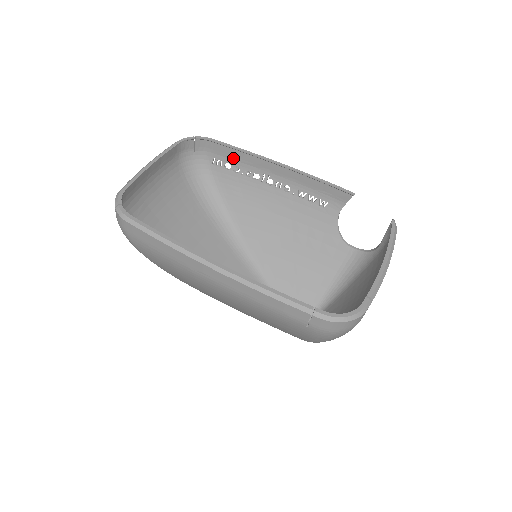
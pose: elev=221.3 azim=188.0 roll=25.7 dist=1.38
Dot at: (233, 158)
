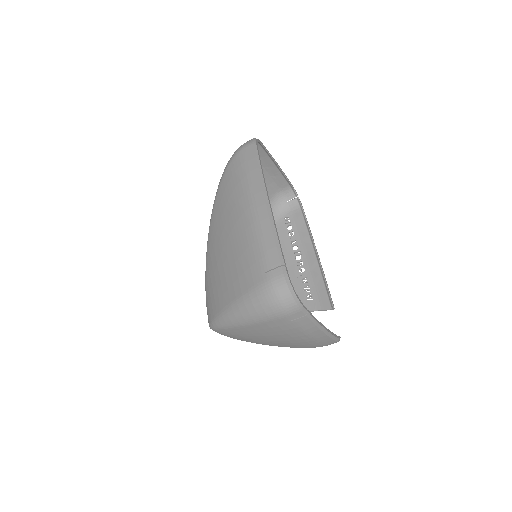
Dot at: (298, 227)
